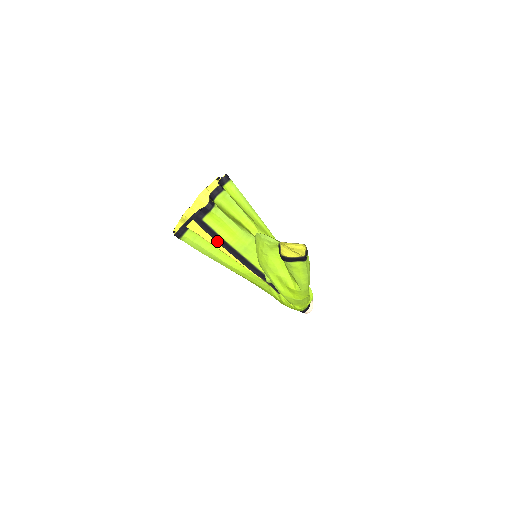
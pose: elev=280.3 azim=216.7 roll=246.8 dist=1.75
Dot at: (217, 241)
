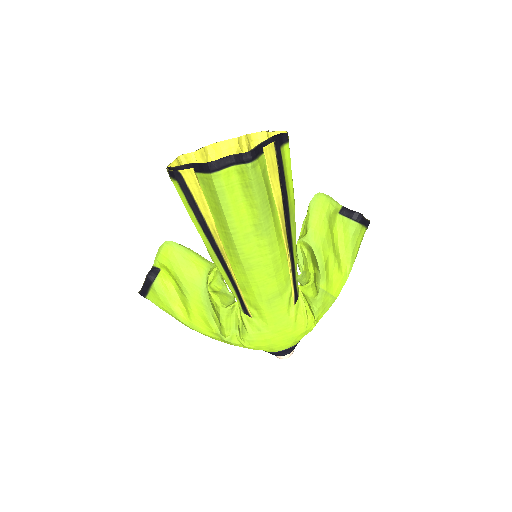
Dot at: (282, 188)
